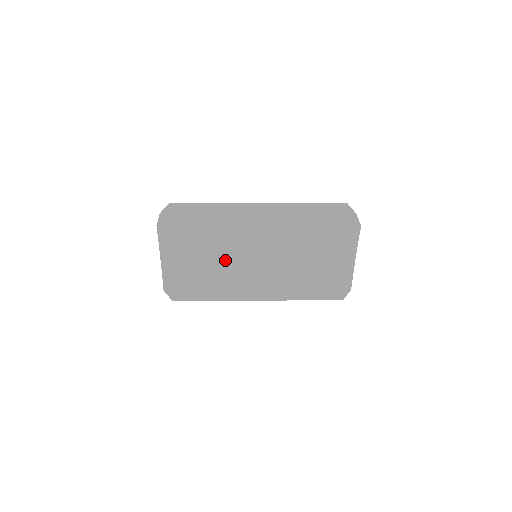
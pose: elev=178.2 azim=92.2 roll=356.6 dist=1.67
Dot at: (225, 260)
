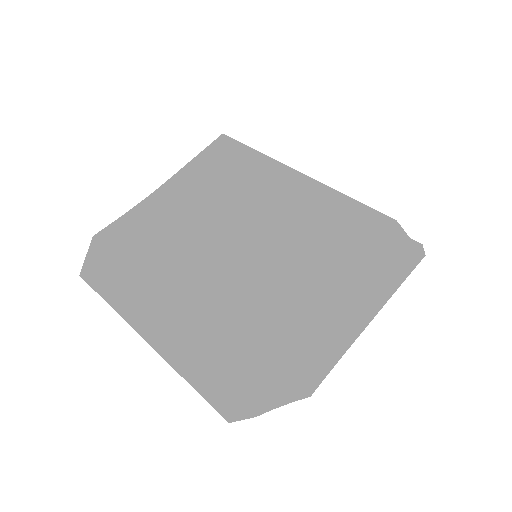
Dot at: occluded
